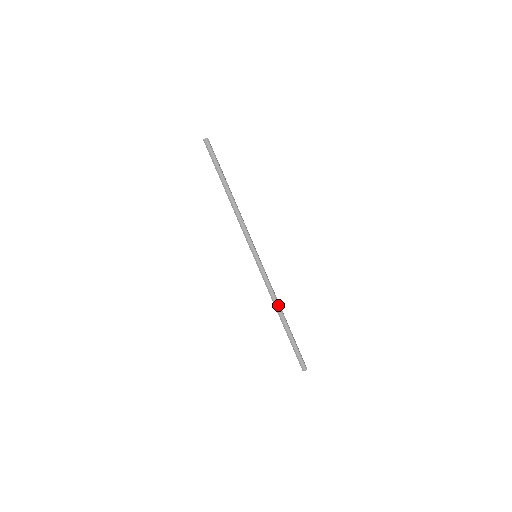
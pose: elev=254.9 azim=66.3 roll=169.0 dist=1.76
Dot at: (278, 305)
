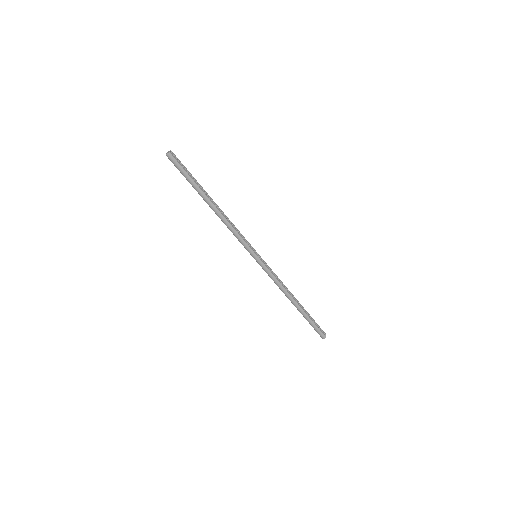
Dot at: (288, 294)
